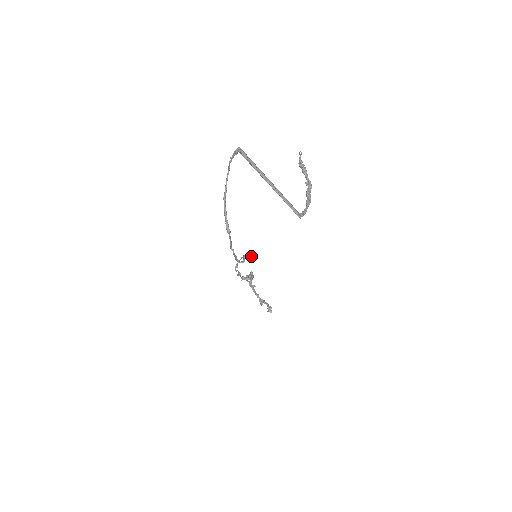
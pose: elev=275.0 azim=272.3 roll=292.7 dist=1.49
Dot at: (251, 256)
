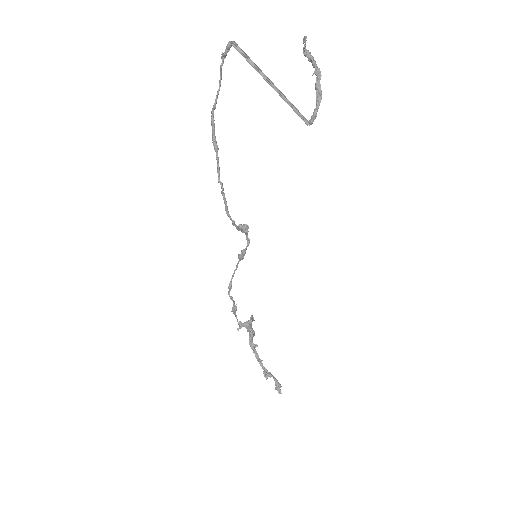
Dot at: (248, 226)
